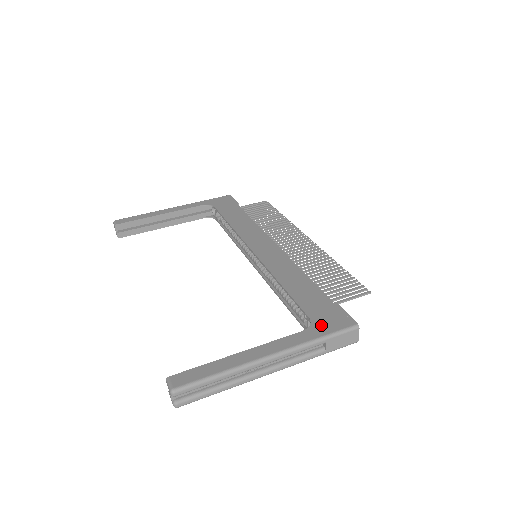
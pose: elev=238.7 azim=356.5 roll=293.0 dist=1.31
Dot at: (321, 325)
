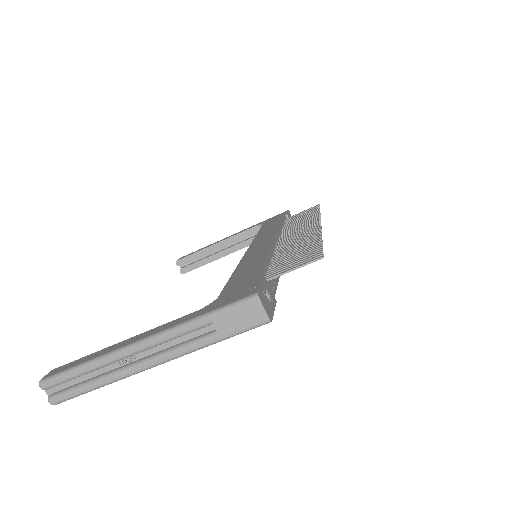
Dot at: (219, 302)
